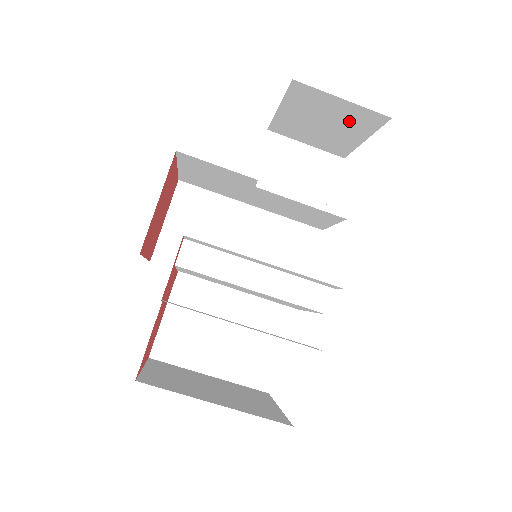
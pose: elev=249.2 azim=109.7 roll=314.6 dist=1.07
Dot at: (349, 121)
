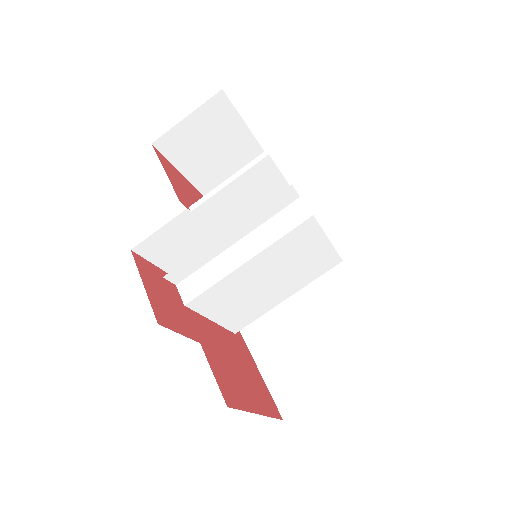
Dot at: (216, 126)
